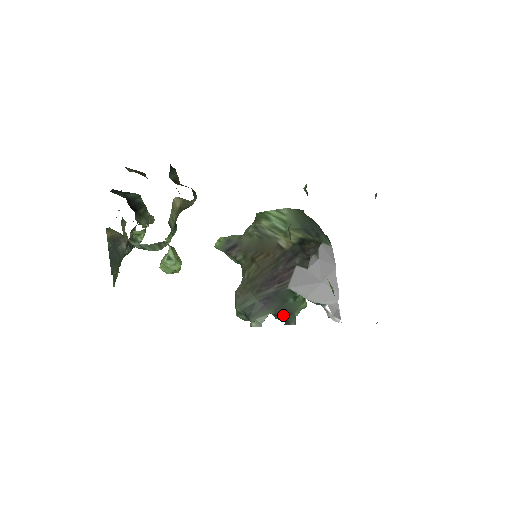
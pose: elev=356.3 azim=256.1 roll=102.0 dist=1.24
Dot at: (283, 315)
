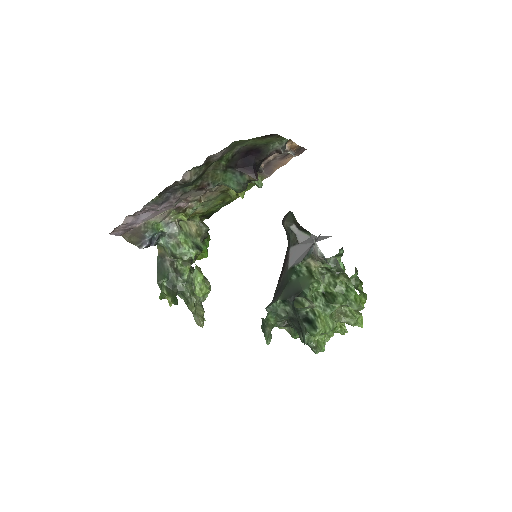
Dot at: (293, 298)
